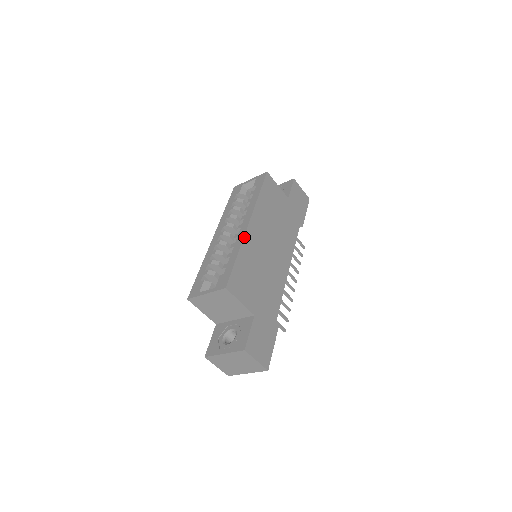
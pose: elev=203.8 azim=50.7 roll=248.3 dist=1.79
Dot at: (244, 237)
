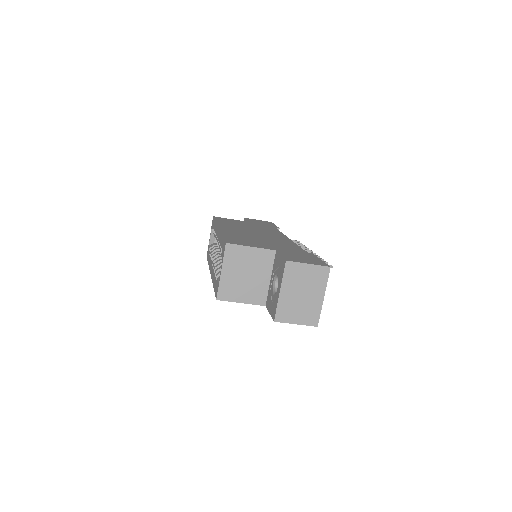
Dot at: occluded
